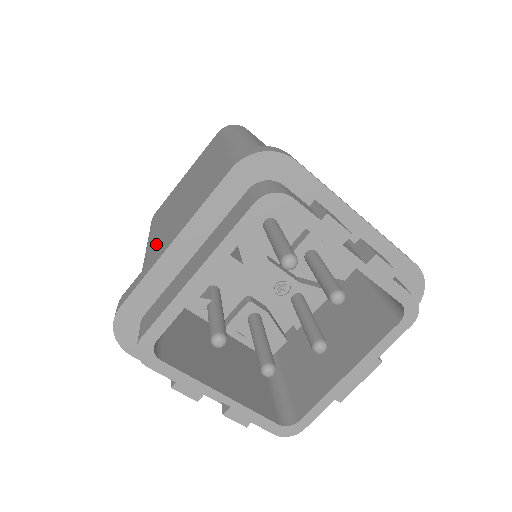
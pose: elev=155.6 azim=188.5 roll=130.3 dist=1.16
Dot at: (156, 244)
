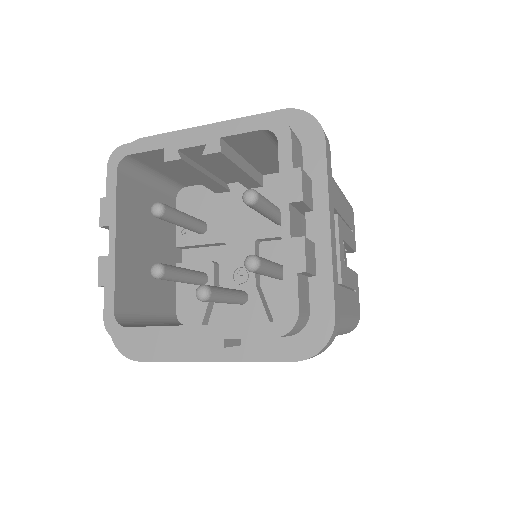
Dot at: occluded
